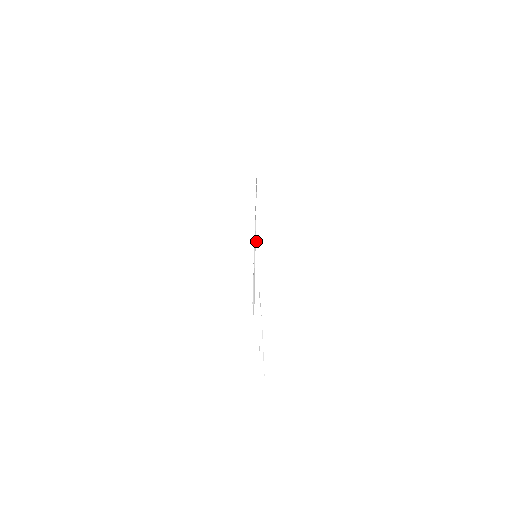
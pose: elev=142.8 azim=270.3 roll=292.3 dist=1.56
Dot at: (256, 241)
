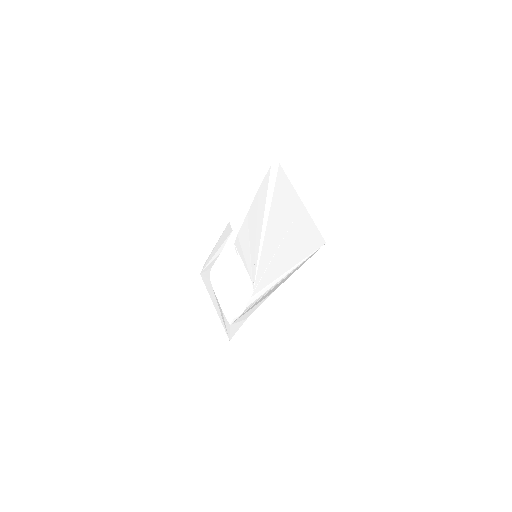
Dot at: (293, 270)
